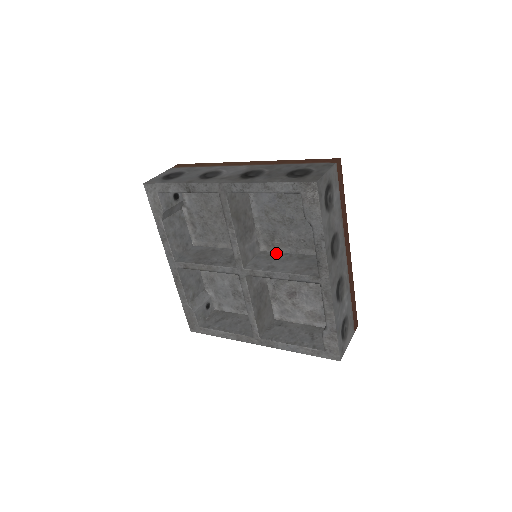
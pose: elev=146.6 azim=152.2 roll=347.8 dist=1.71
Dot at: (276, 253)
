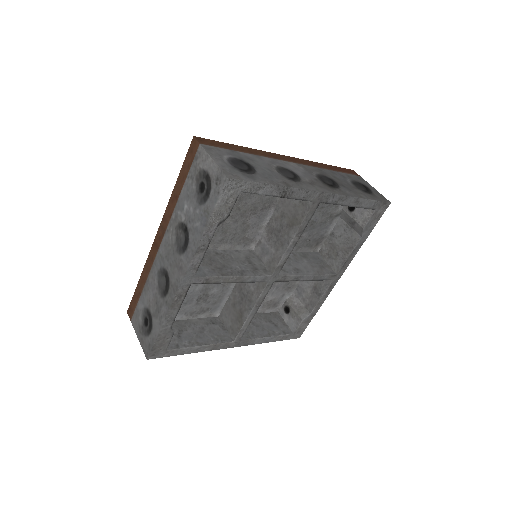
Dot at: occluded
